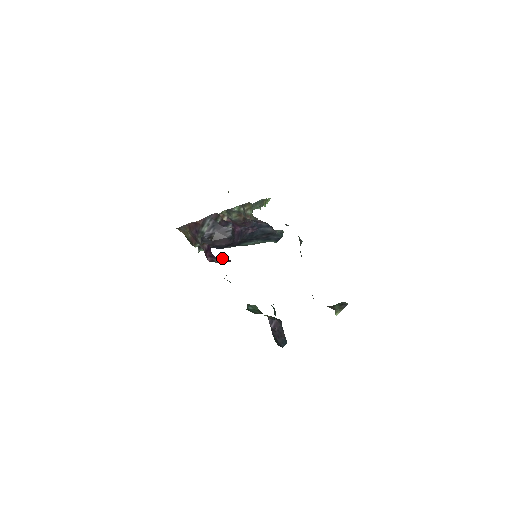
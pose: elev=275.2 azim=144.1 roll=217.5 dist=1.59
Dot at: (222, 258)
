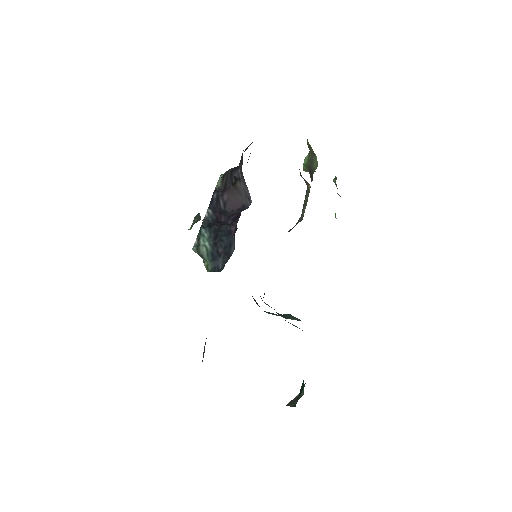
Dot at: occluded
